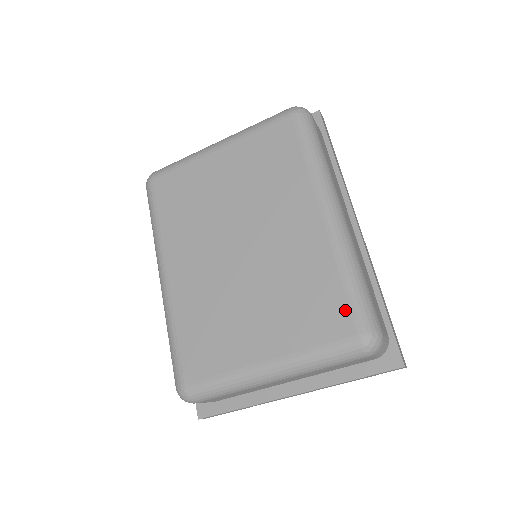
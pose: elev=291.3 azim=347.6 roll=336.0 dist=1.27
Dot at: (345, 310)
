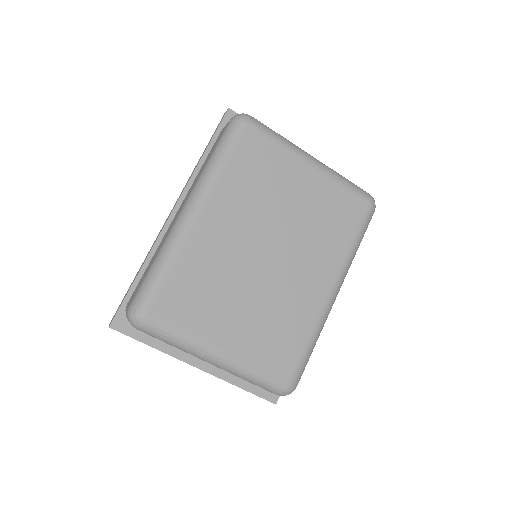
Dot at: (294, 362)
